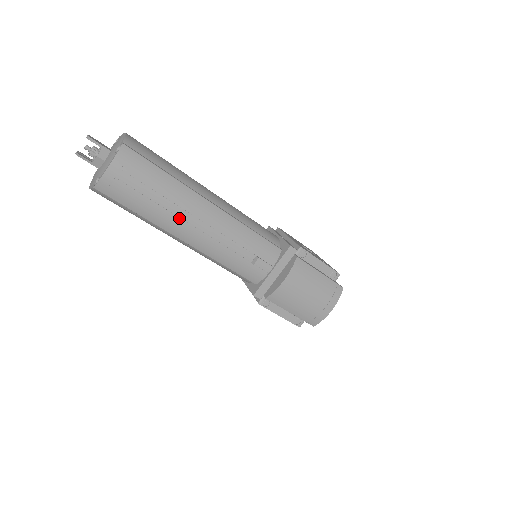
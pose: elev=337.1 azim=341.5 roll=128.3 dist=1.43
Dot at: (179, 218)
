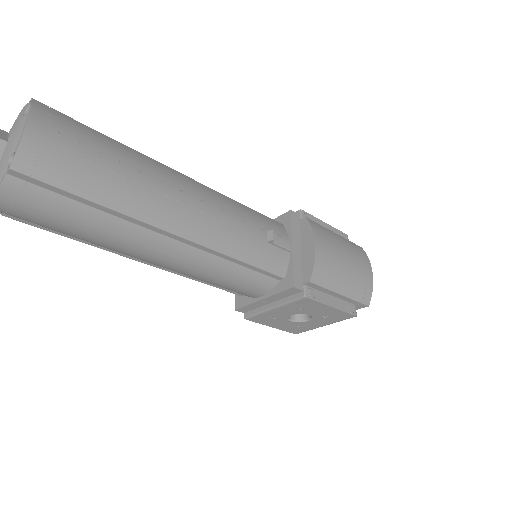
Dot at: (158, 194)
